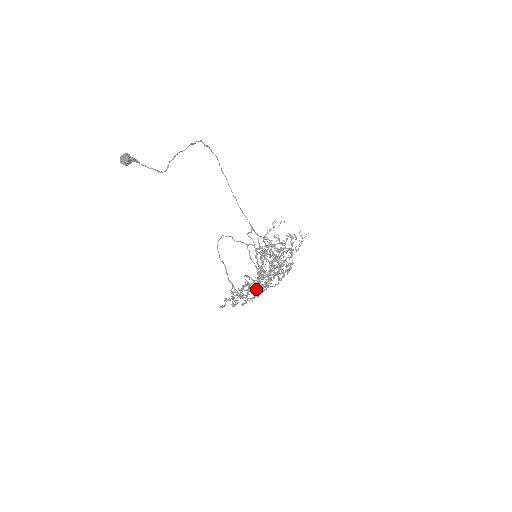
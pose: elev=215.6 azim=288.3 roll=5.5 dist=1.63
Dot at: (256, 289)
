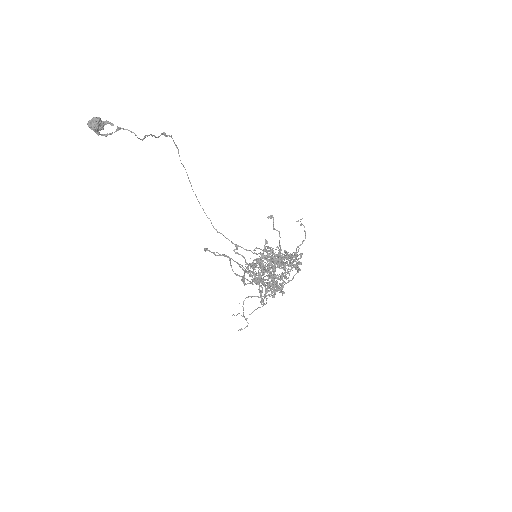
Dot at: (280, 253)
